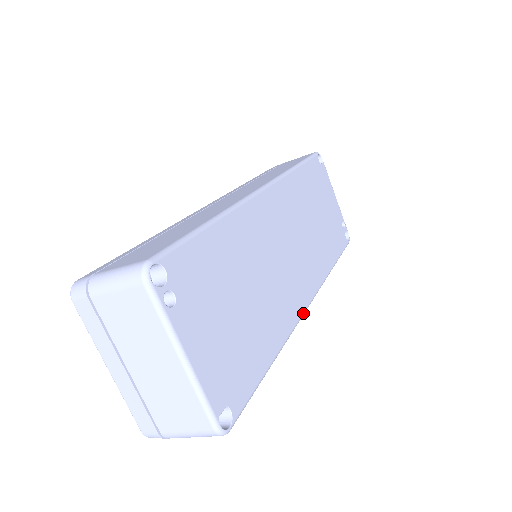
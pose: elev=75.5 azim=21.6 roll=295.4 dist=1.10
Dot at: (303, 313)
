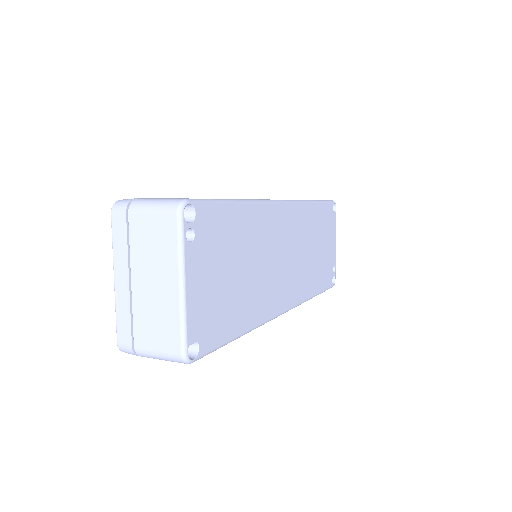
Dot at: (278, 315)
